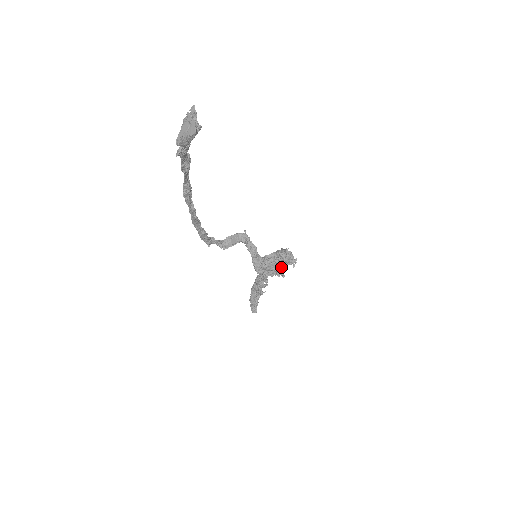
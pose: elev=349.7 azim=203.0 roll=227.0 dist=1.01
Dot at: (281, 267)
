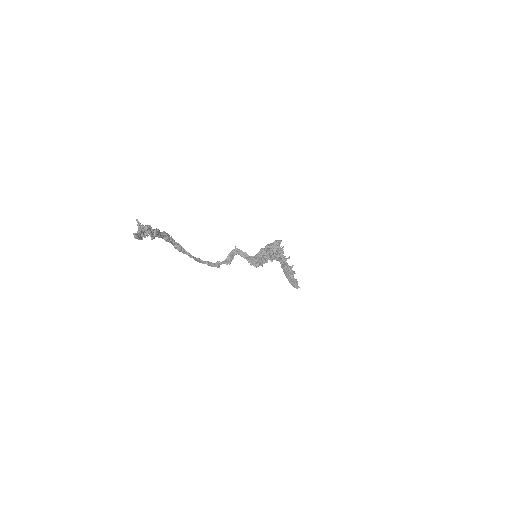
Dot at: (266, 256)
